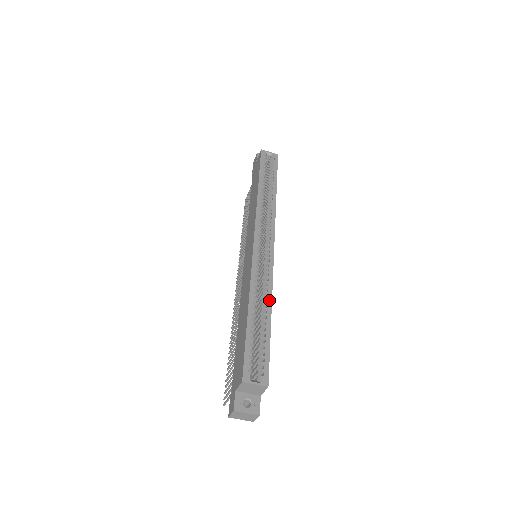
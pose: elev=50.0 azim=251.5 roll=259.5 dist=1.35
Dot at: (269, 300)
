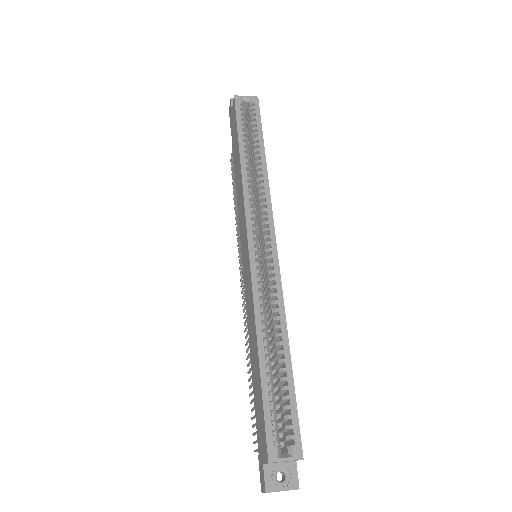
Dot at: (283, 329)
